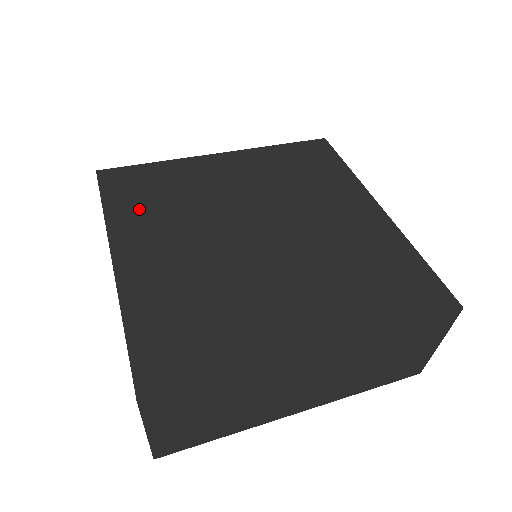
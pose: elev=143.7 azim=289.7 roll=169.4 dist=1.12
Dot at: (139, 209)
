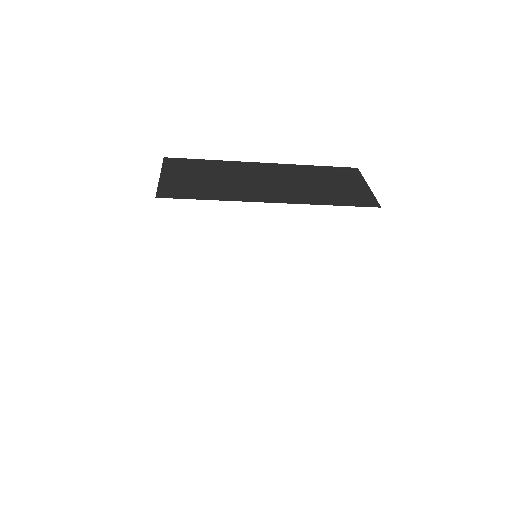
Dot at: occluded
